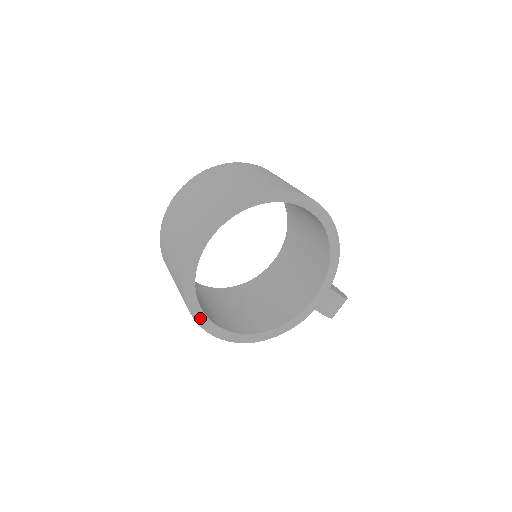
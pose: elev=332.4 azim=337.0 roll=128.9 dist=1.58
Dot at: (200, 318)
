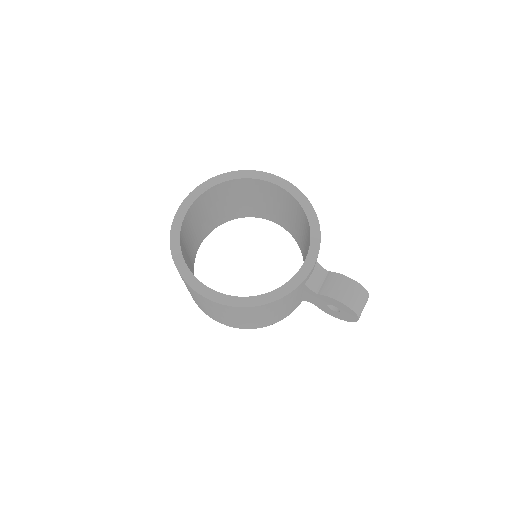
Dot at: (186, 275)
